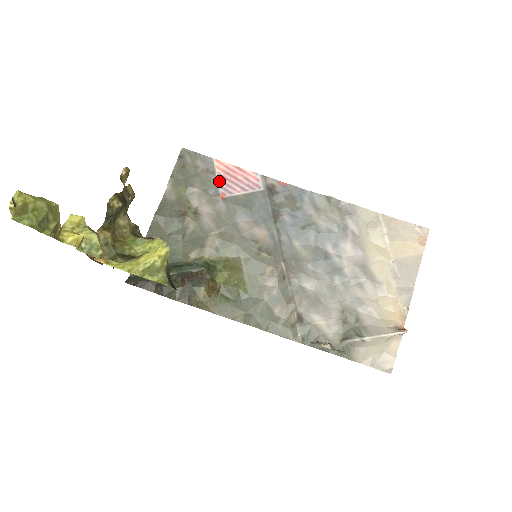
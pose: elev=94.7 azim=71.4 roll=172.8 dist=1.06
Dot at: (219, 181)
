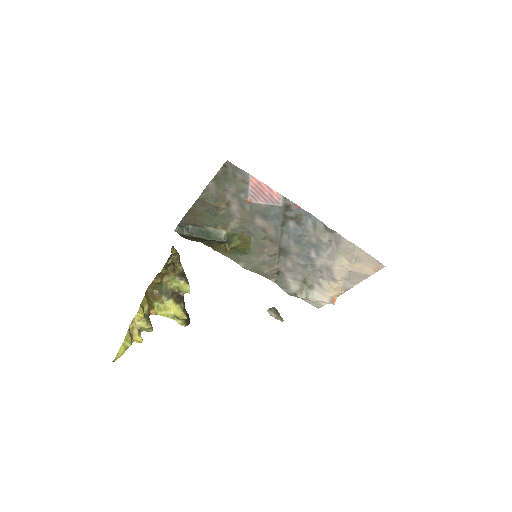
Dot at: (250, 190)
